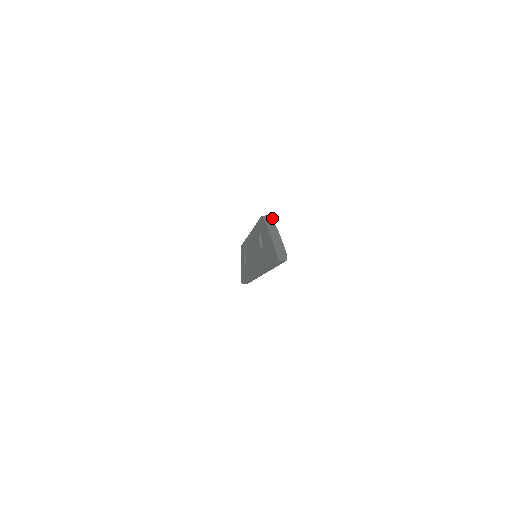
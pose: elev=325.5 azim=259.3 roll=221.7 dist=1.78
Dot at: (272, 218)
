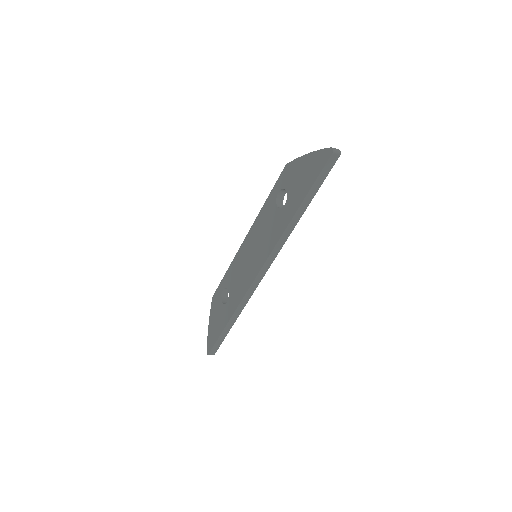
Dot at: occluded
